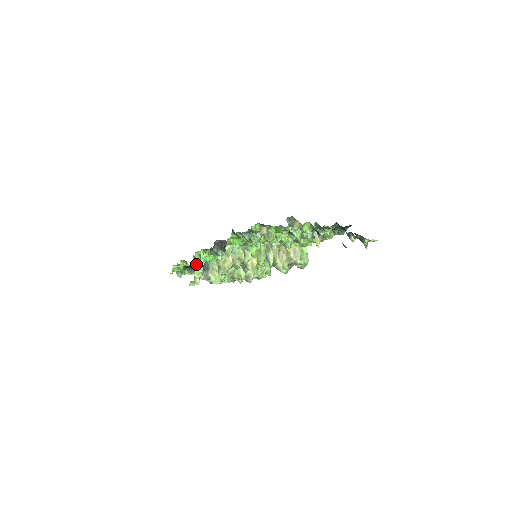
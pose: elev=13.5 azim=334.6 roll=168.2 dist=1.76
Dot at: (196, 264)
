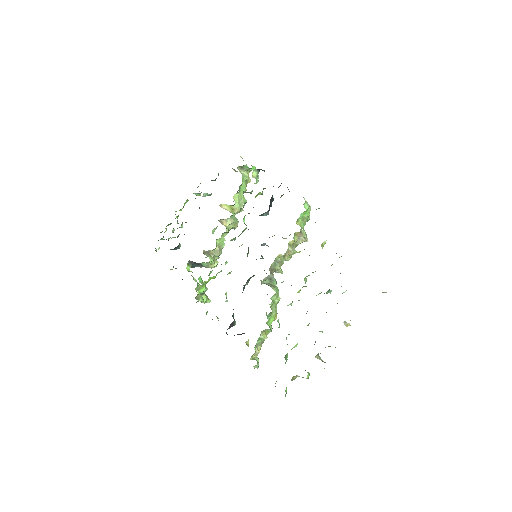
Dot at: (199, 298)
